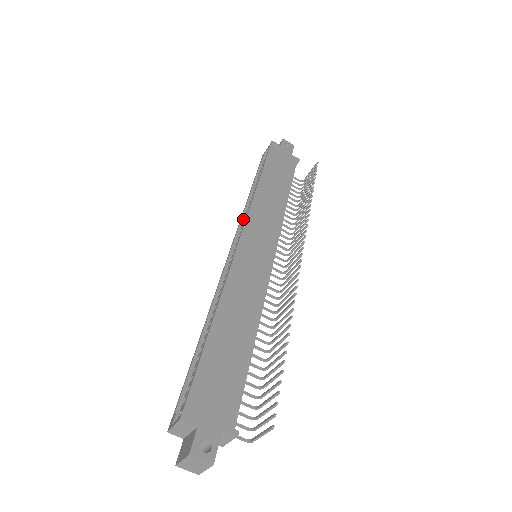
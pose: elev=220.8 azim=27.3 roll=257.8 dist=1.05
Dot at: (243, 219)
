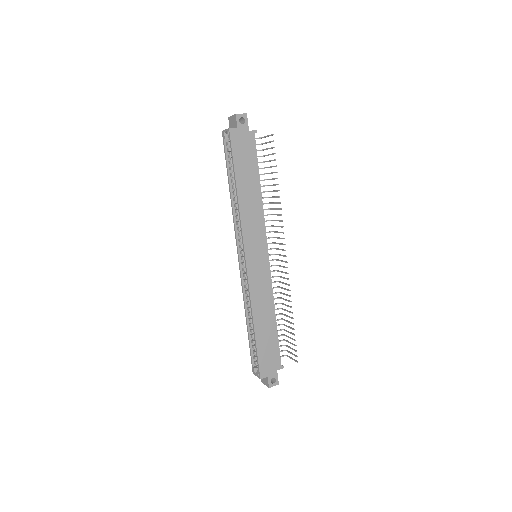
Dot at: (236, 224)
